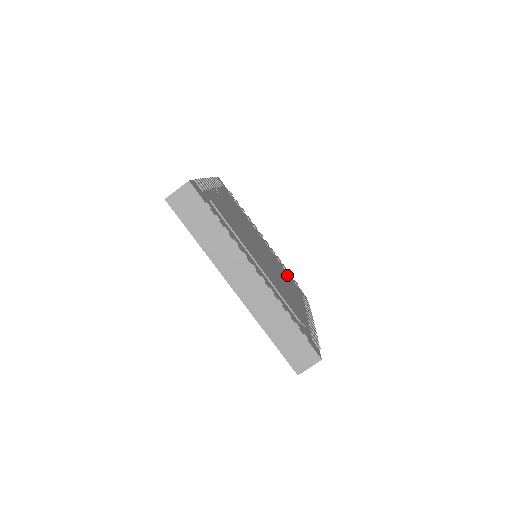
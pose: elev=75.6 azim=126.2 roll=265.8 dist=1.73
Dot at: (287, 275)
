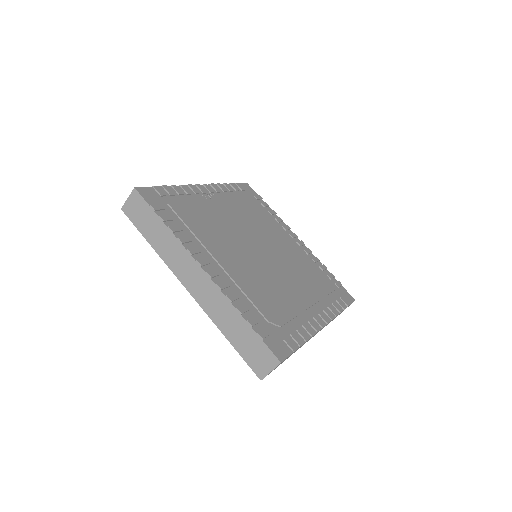
Dot at: (315, 275)
